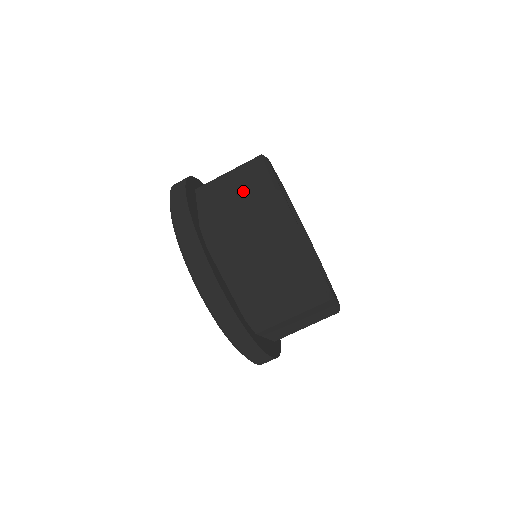
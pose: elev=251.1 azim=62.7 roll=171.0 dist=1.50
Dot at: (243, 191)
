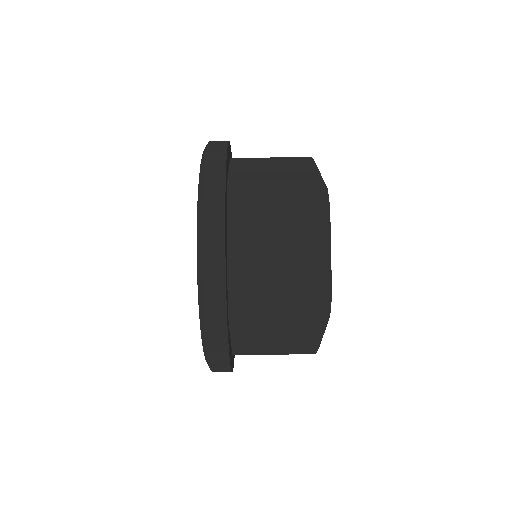
Dot at: occluded
